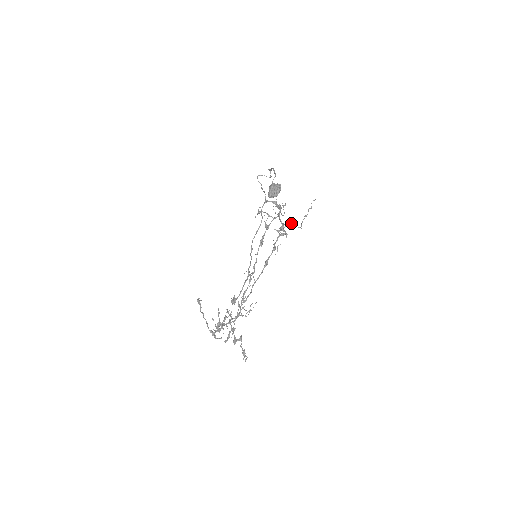
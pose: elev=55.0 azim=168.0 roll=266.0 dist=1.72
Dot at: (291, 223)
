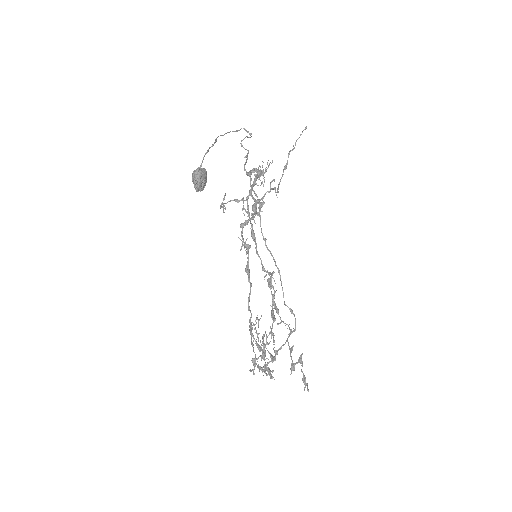
Dot at: (269, 191)
